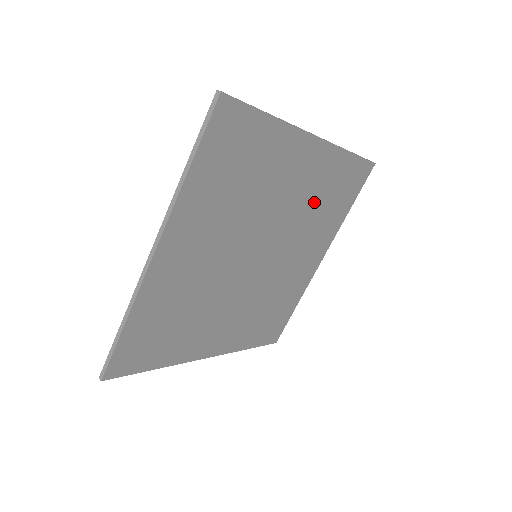
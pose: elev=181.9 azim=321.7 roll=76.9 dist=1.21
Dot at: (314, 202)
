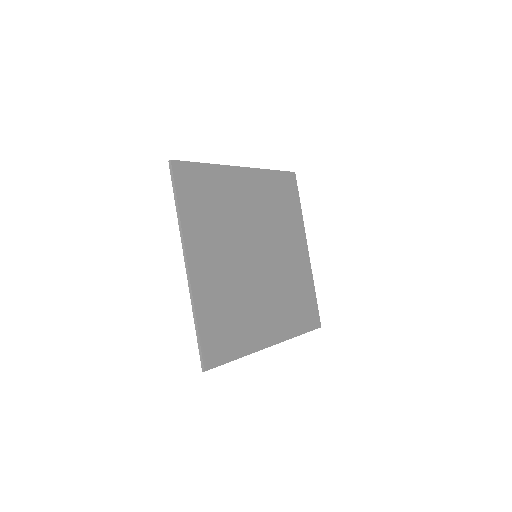
Dot at: (270, 208)
